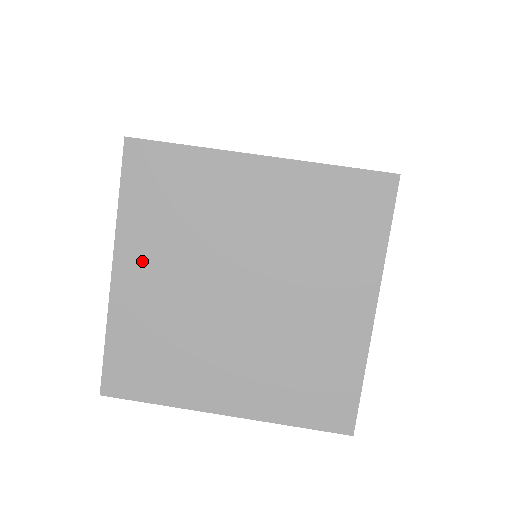
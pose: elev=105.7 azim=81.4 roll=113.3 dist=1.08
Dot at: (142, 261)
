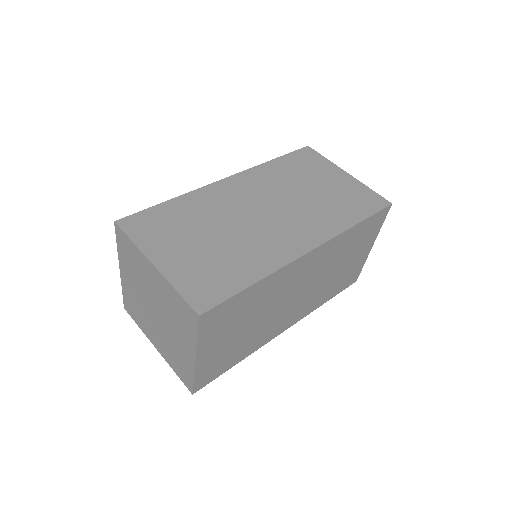
Dot at: (127, 273)
